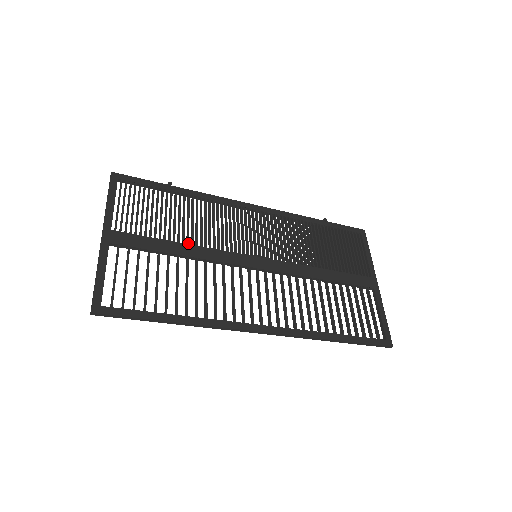
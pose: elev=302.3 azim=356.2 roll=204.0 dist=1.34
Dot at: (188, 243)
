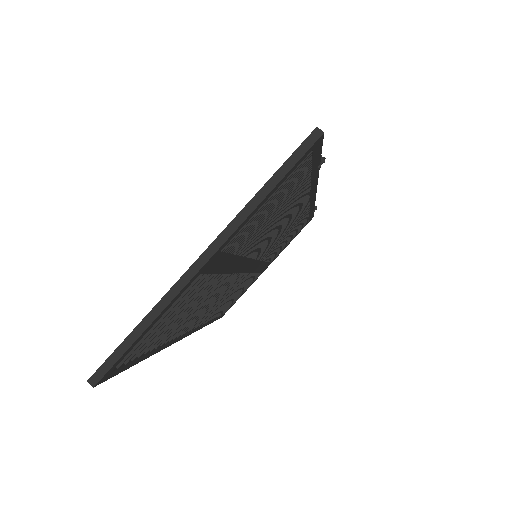
Dot at: (244, 255)
